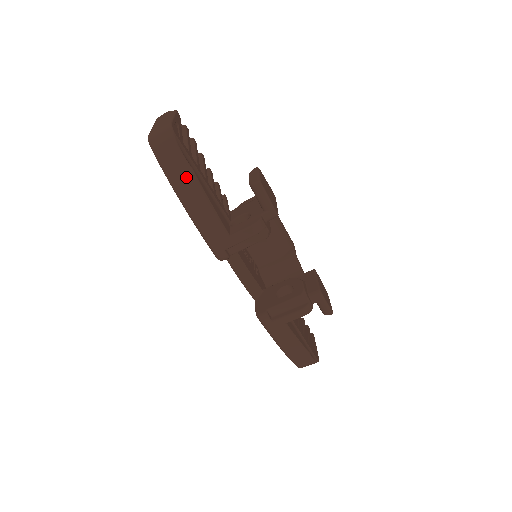
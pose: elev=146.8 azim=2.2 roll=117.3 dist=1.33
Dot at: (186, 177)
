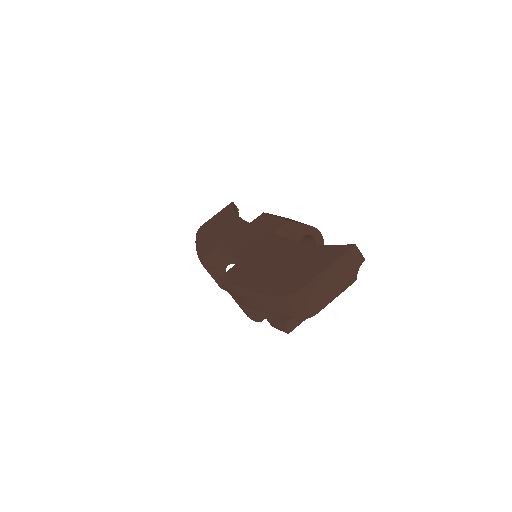
Dot at: (268, 309)
